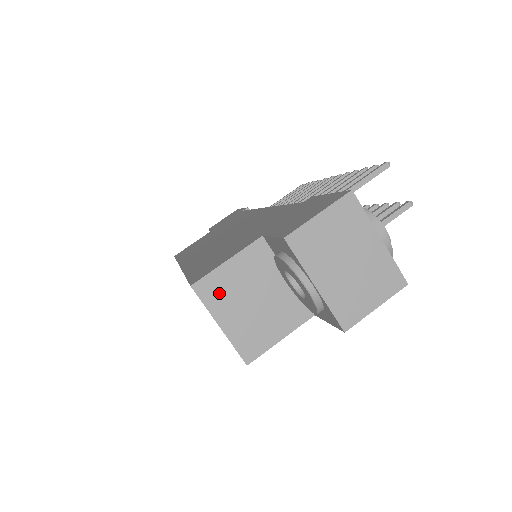
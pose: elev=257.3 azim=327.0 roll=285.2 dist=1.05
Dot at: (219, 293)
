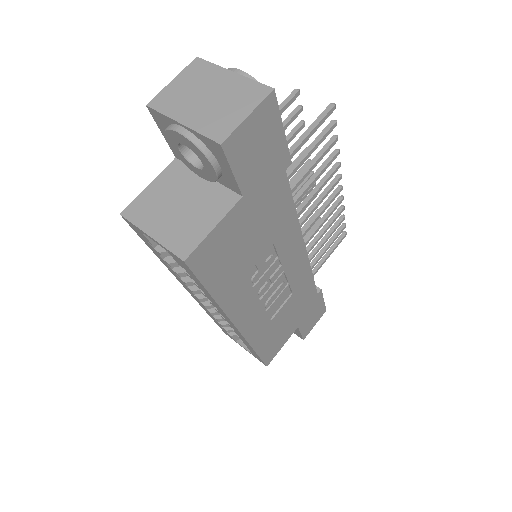
Dot at: (145, 211)
